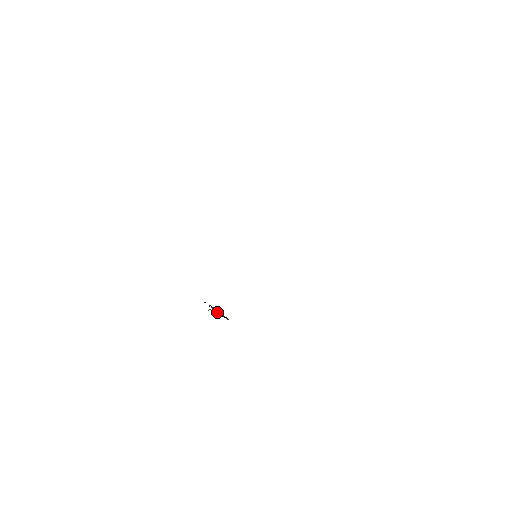
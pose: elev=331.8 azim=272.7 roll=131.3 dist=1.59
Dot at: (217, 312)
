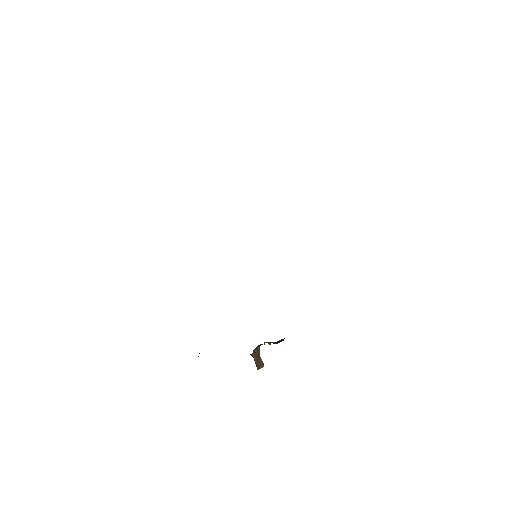
Dot at: occluded
